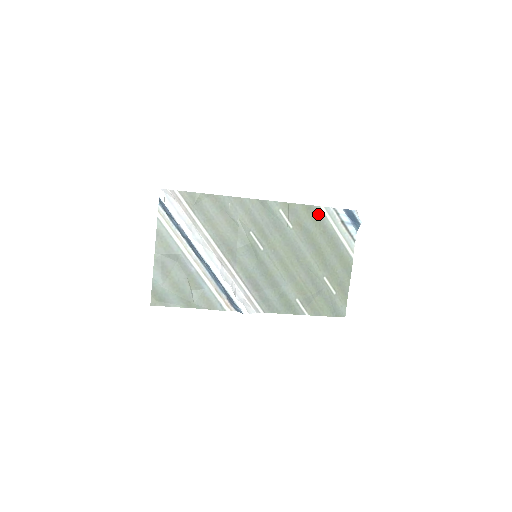
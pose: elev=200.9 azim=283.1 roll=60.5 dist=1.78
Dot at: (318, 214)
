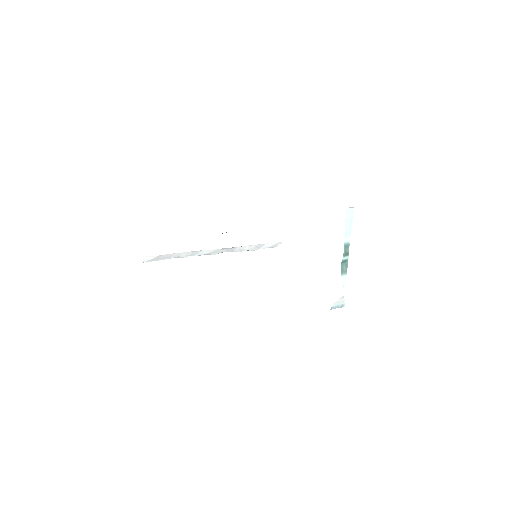
Dot at: occluded
